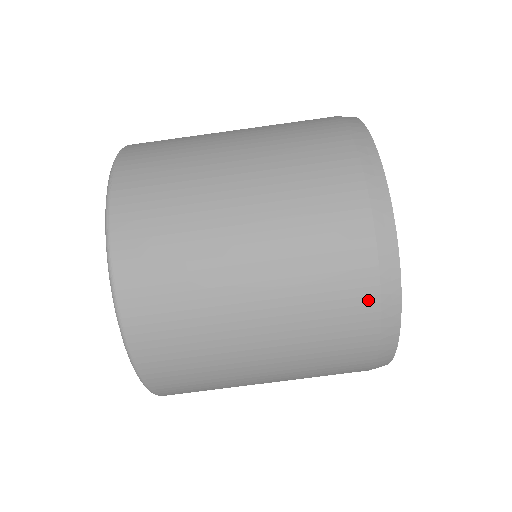
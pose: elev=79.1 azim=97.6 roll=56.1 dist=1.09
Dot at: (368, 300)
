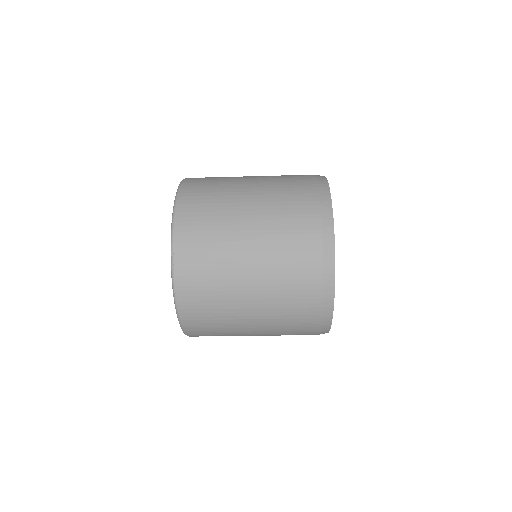
Dot at: occluded
